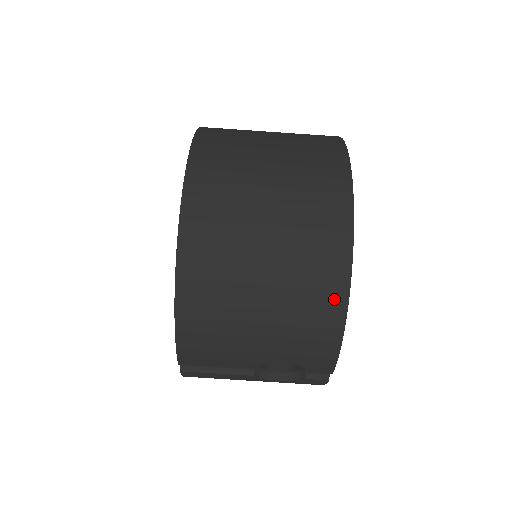
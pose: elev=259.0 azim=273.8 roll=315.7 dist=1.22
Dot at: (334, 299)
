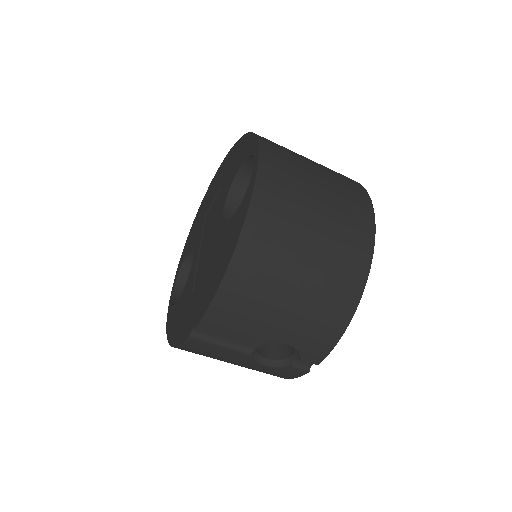
Dot at: (350, 298)
